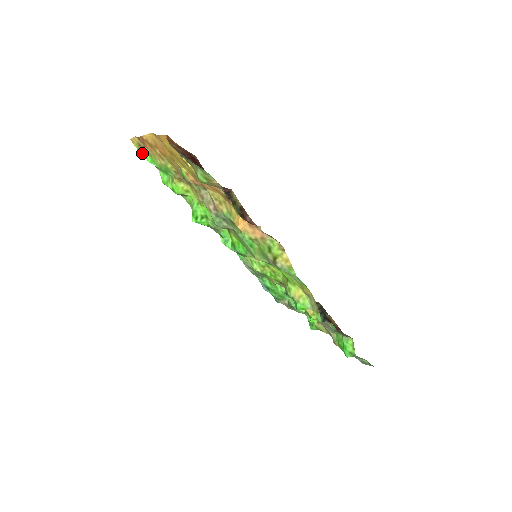
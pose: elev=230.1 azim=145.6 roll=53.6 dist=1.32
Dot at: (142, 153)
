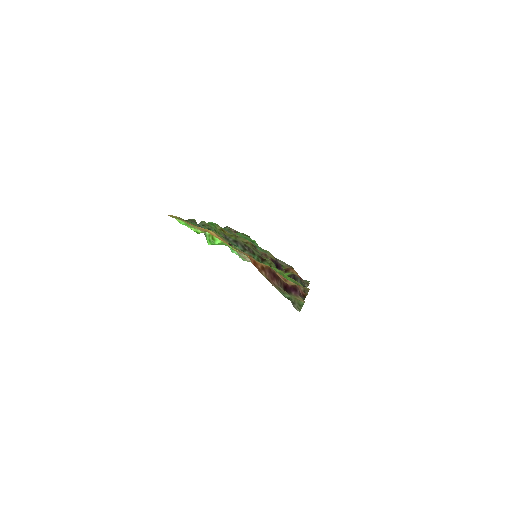
Dot at: occluded
